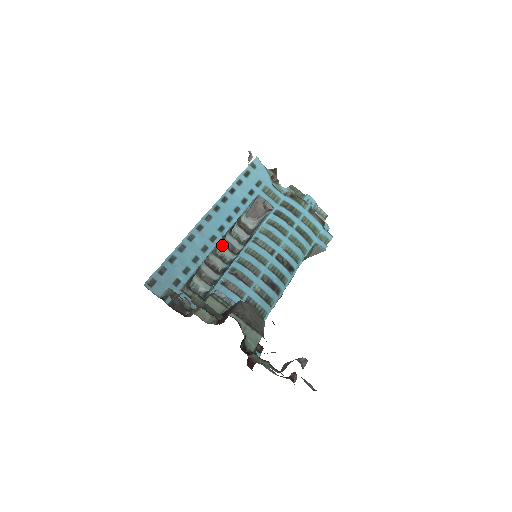
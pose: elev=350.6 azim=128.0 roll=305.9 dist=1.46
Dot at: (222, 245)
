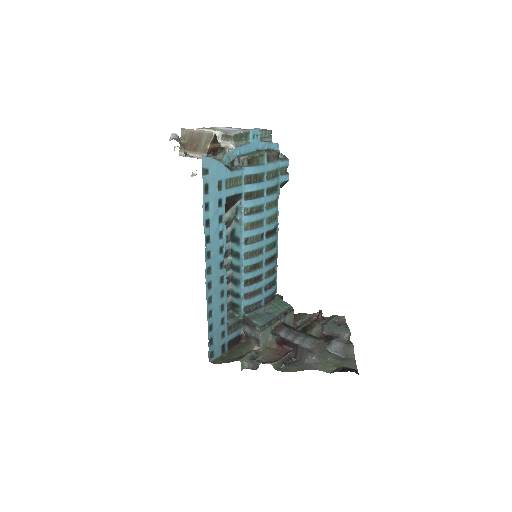
Dot at: occluded
